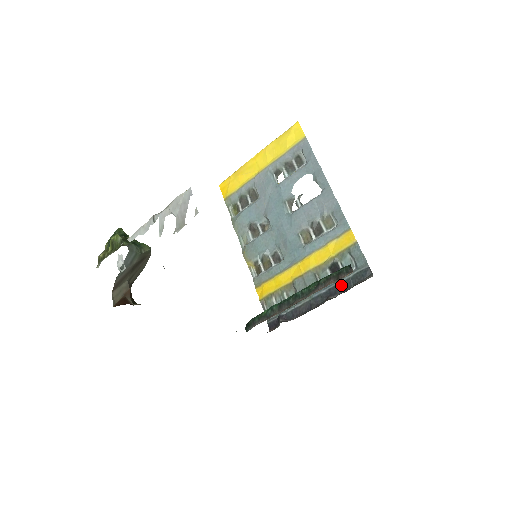
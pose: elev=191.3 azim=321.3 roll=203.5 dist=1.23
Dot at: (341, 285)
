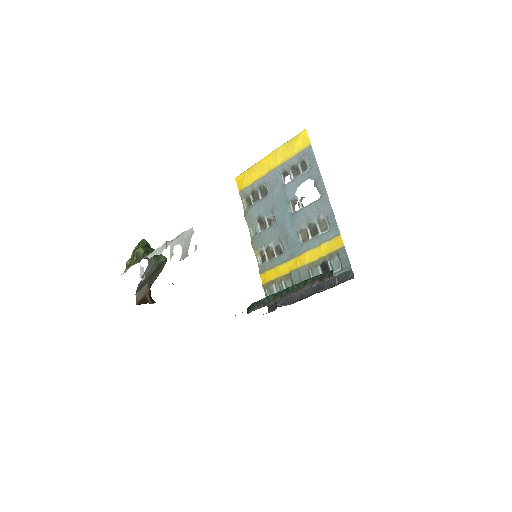
Dot at: (328, 282)
